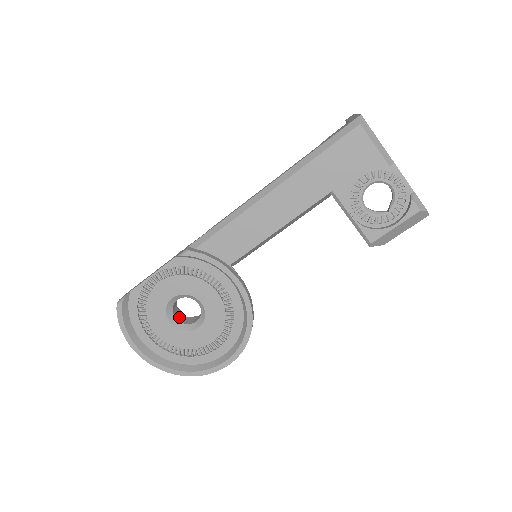
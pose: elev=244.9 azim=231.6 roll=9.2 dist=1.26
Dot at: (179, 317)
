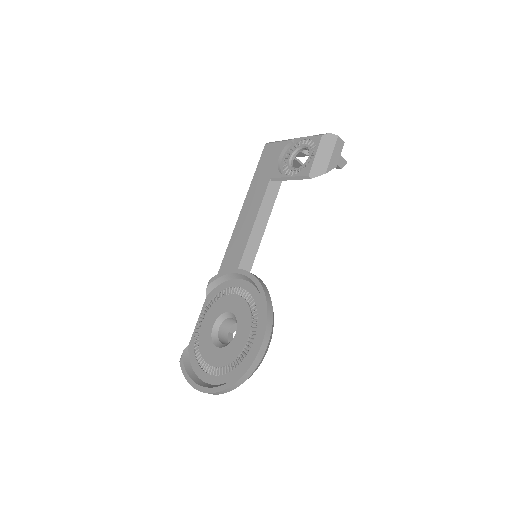
Dot at: occluded
